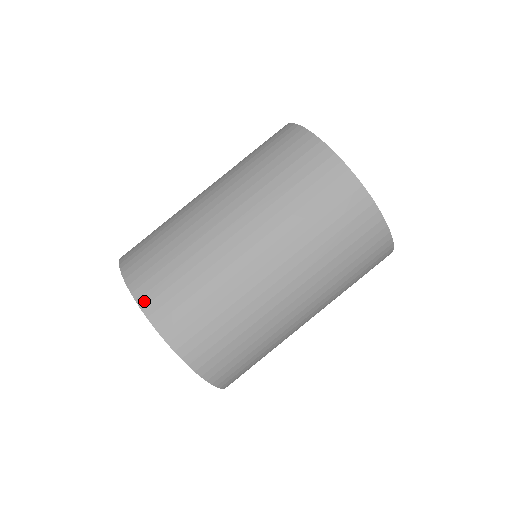
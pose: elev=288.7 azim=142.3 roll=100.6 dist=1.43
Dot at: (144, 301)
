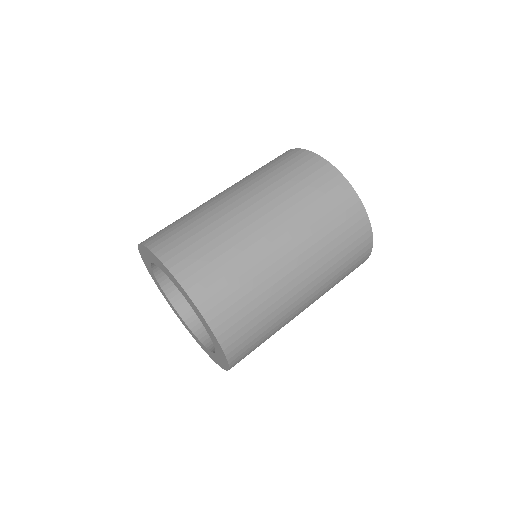
Dot at: (205, 308)
